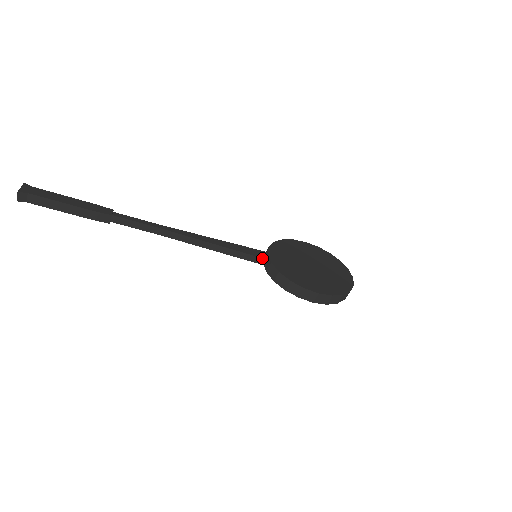
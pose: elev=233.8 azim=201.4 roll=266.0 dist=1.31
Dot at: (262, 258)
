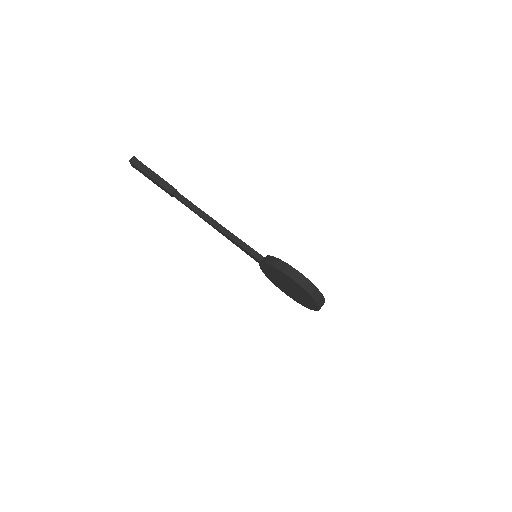
Dot at: (261, 255)
